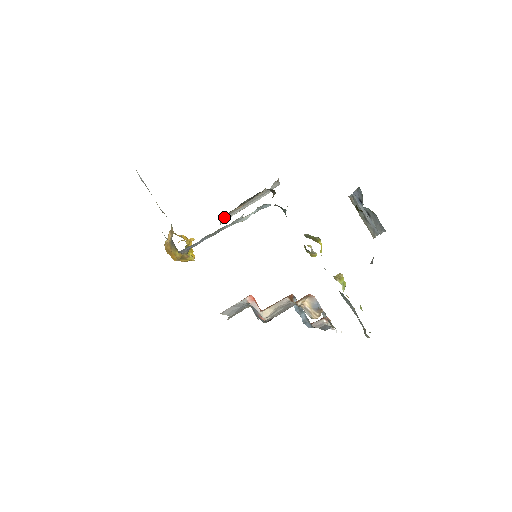
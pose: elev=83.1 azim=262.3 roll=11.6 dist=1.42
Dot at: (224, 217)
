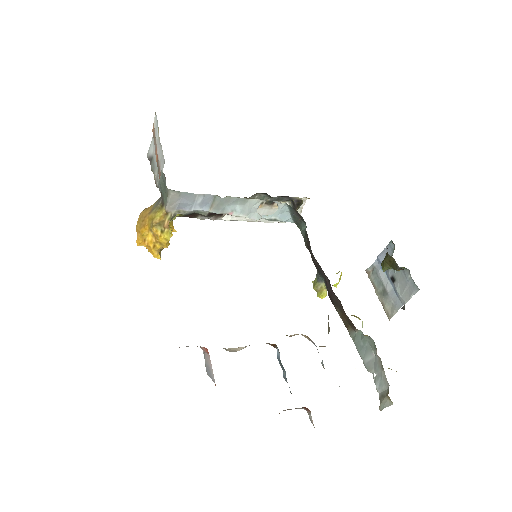
Dot at: occluded
